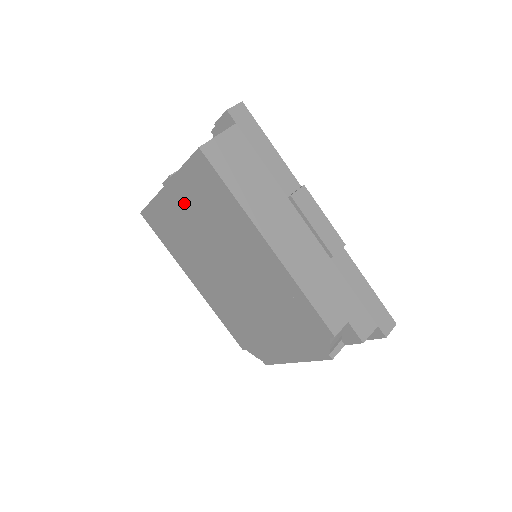
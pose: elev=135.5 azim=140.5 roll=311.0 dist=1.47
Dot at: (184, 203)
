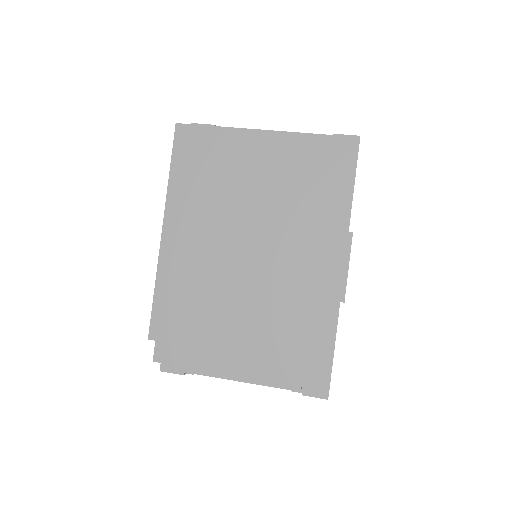
Dot at: (273, 159)
